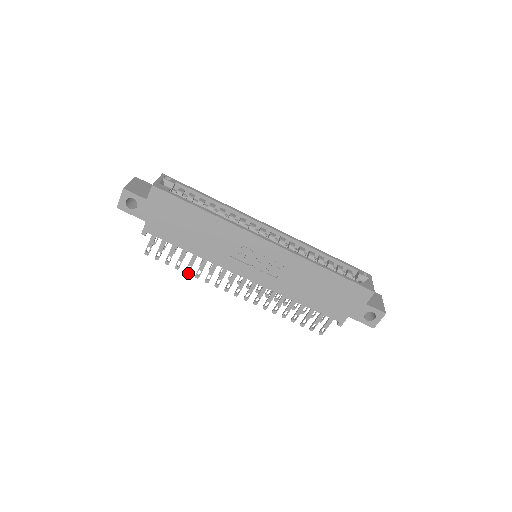
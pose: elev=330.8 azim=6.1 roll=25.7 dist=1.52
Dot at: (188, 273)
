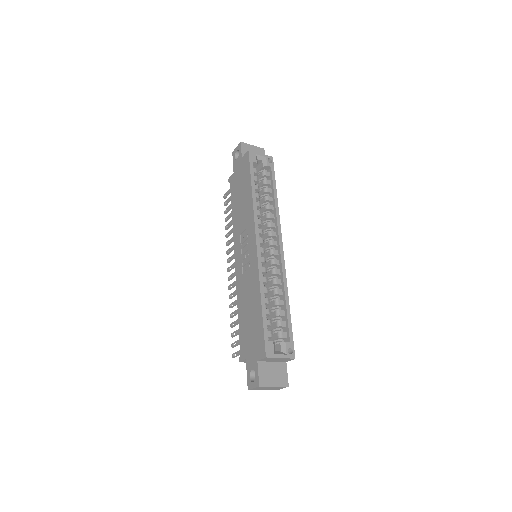
Dot at: (226, 229)
